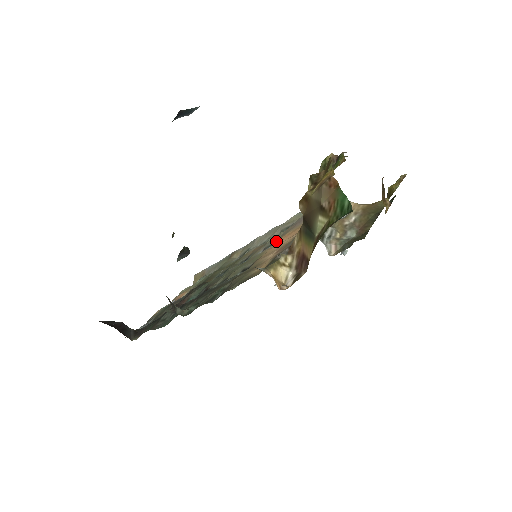
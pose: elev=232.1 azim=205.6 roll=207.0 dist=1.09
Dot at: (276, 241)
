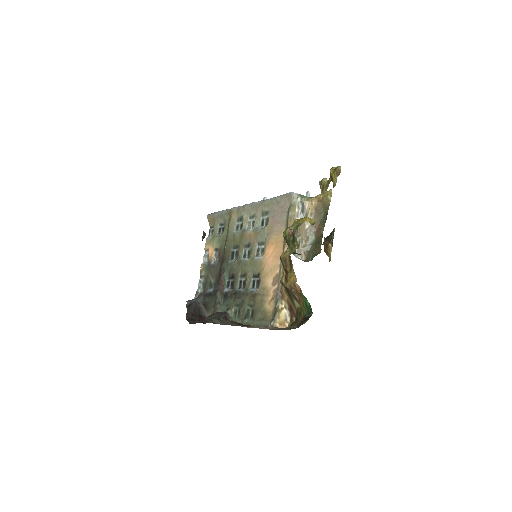
Dot at: (265, 245)
